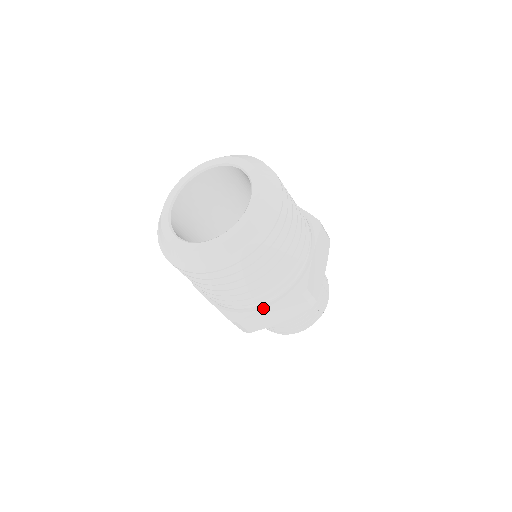
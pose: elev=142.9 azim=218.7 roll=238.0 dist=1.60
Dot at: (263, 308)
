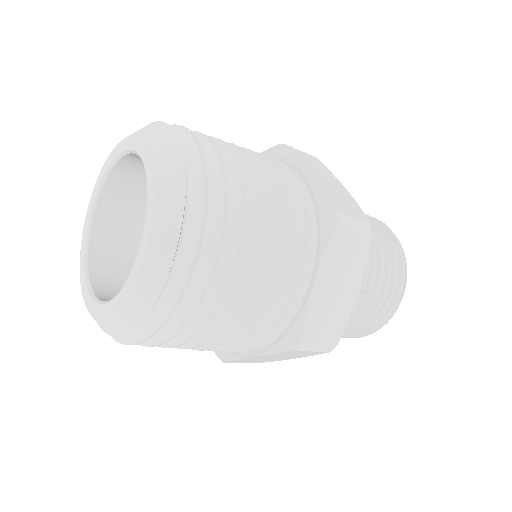
Dot at: (246, 357)
